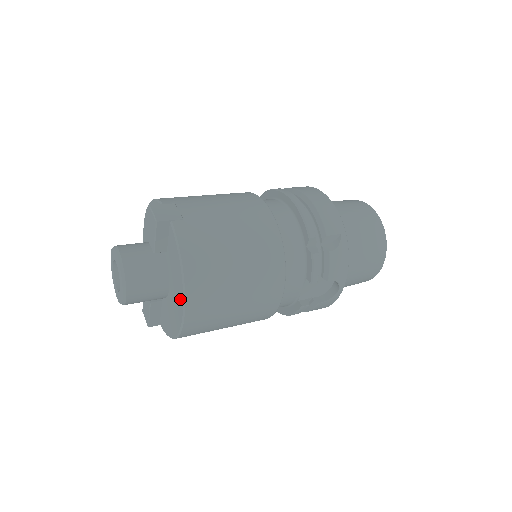
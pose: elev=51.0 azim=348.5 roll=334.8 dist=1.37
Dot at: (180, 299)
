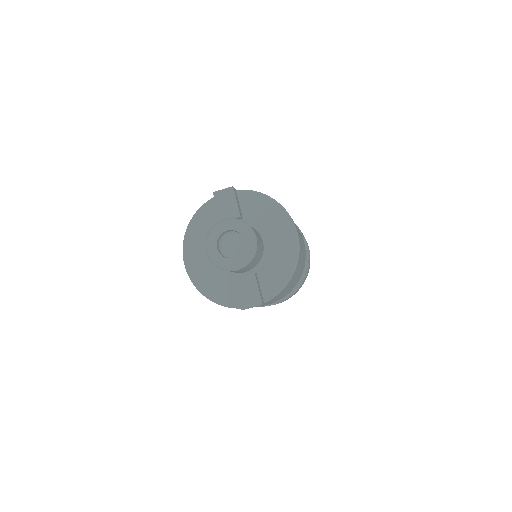
Dot at: (284, 221)
